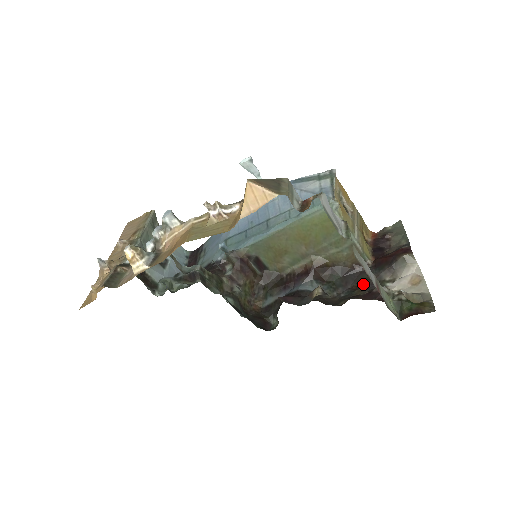
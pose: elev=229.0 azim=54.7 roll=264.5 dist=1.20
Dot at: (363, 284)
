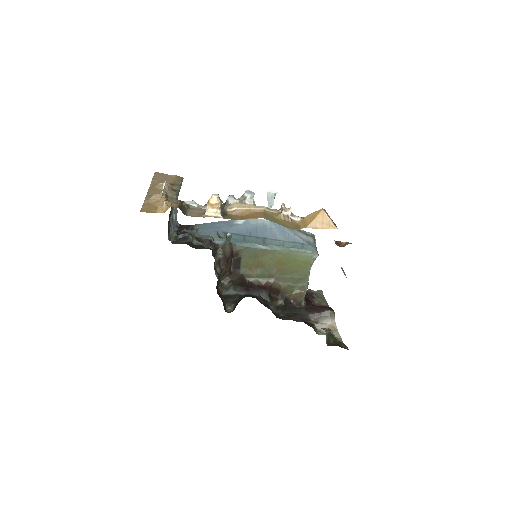
Dot at: (297, 315)
